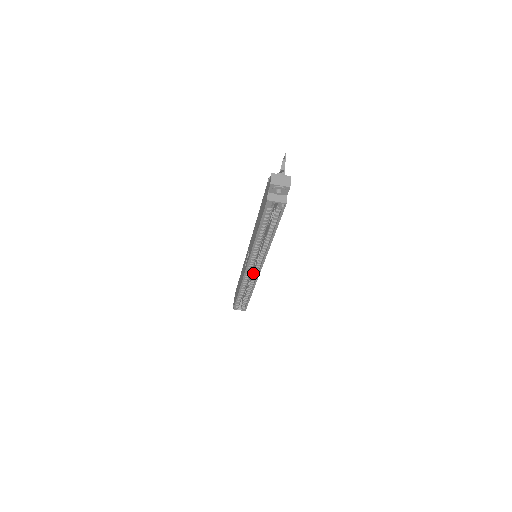
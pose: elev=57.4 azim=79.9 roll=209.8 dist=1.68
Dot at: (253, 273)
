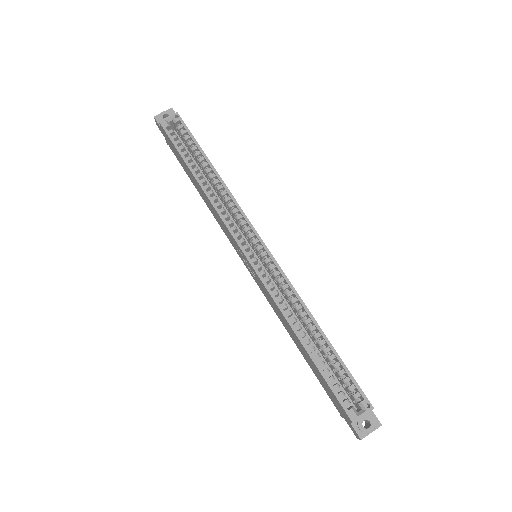
Dot at: (269, 269)
